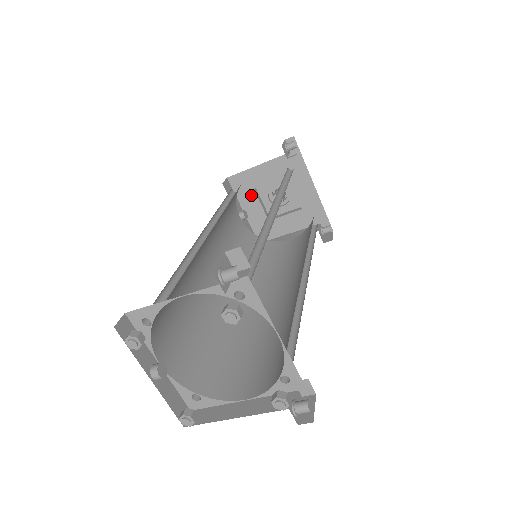
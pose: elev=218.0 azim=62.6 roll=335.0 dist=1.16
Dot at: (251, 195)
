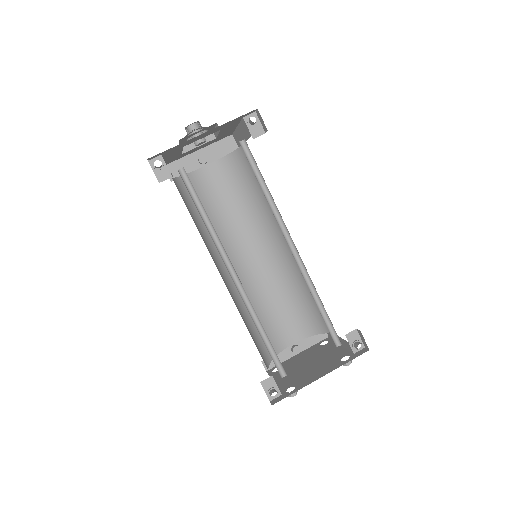
Dot at: (186, 153)
